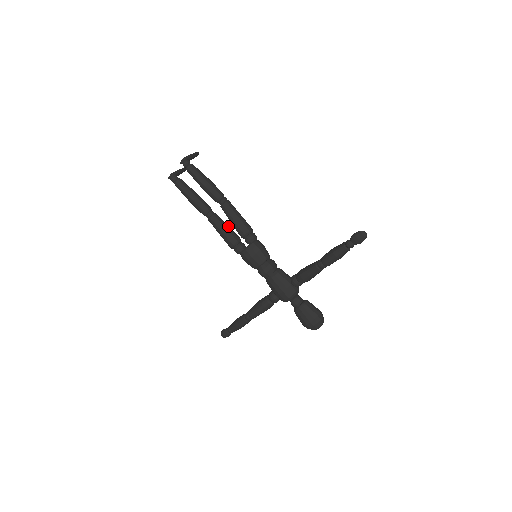
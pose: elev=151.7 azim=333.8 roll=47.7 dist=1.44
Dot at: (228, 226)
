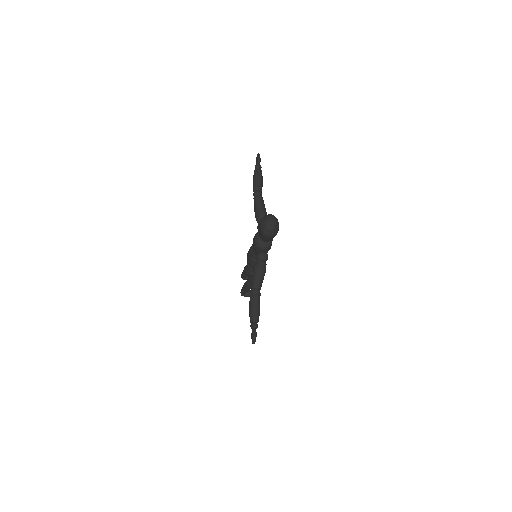
Dot at: occluded
